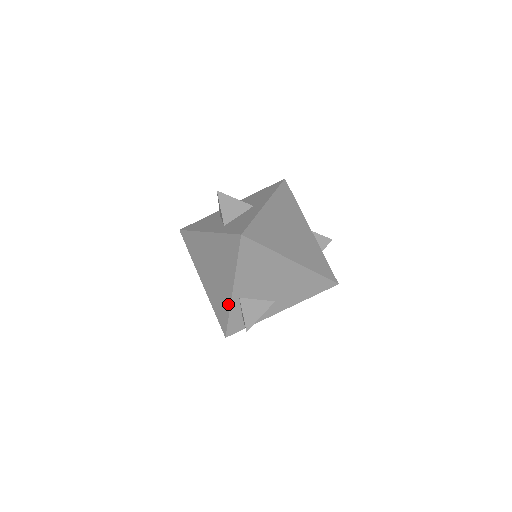
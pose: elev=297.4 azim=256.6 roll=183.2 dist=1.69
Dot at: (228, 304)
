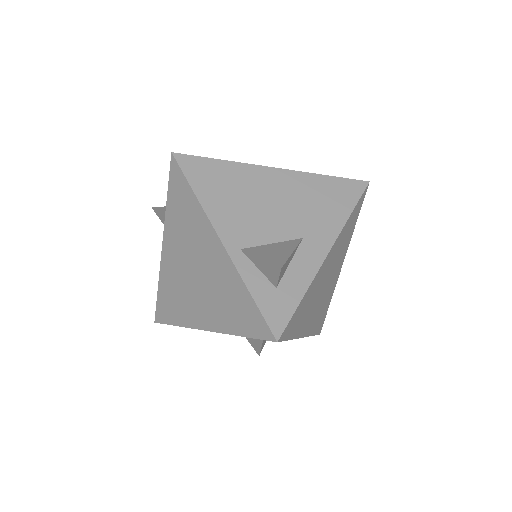
Dot at: (234, 274)
